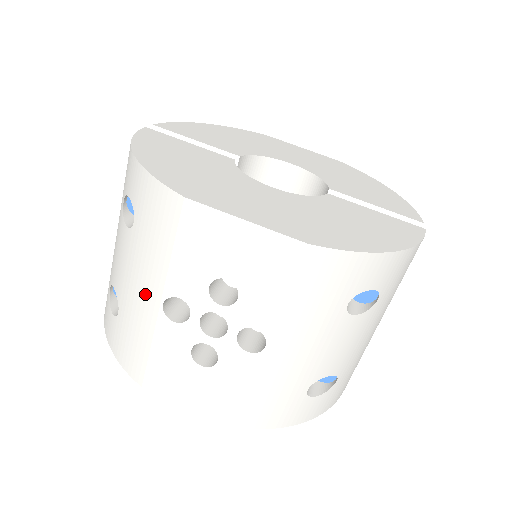
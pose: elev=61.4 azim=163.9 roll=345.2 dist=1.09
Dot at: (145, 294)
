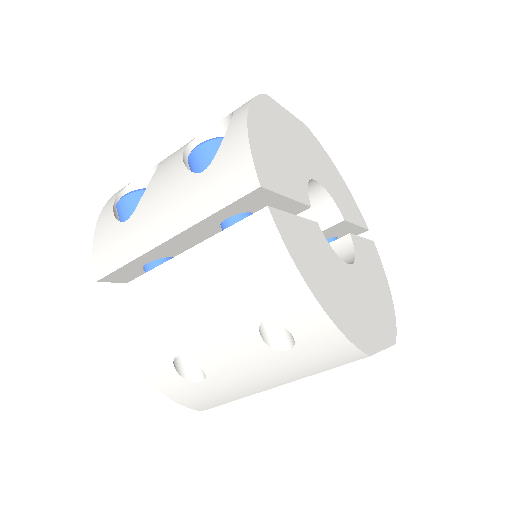
Dot at: (265, 383)
